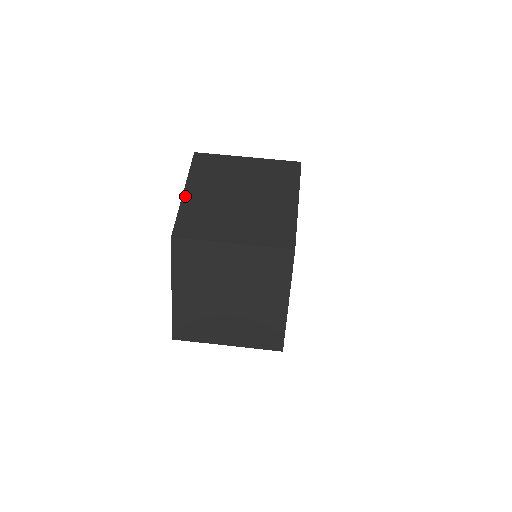
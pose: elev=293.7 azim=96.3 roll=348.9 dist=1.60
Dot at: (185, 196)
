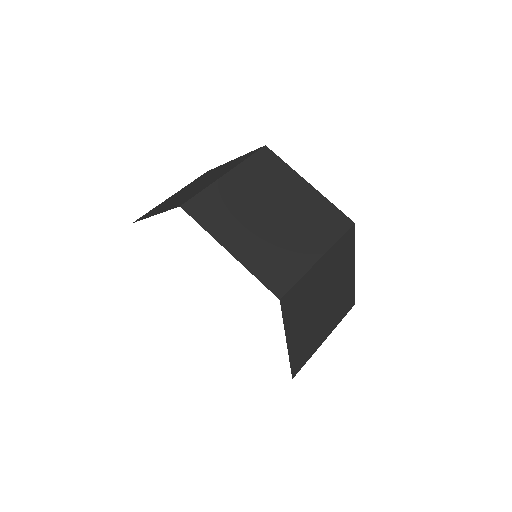
Dot at: (157, 213)
